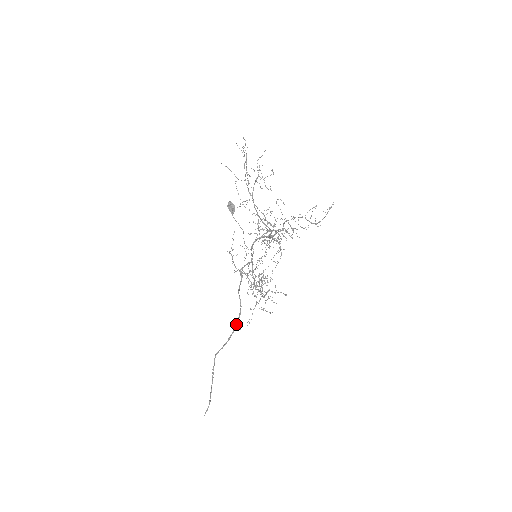
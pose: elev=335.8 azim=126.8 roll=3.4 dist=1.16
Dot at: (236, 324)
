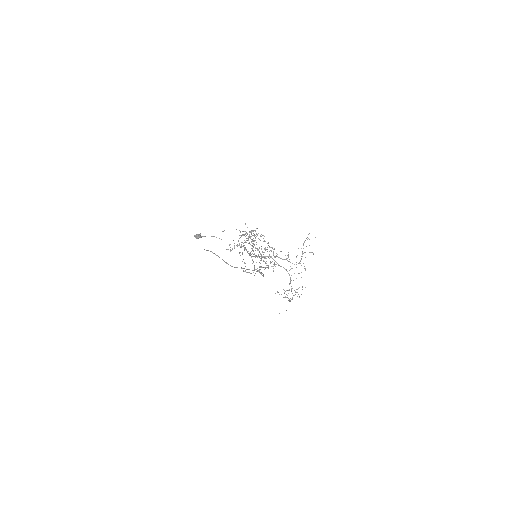
Dot at: occluded
